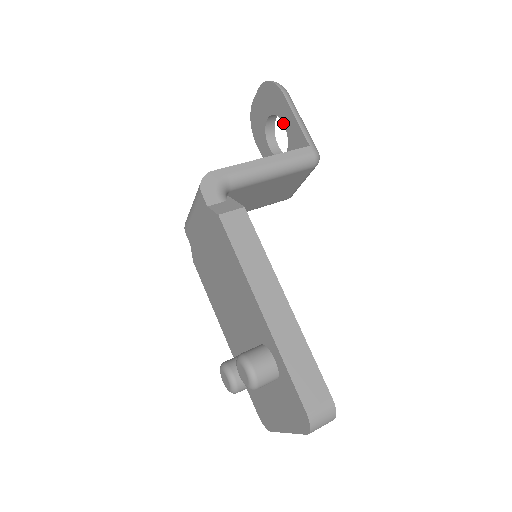
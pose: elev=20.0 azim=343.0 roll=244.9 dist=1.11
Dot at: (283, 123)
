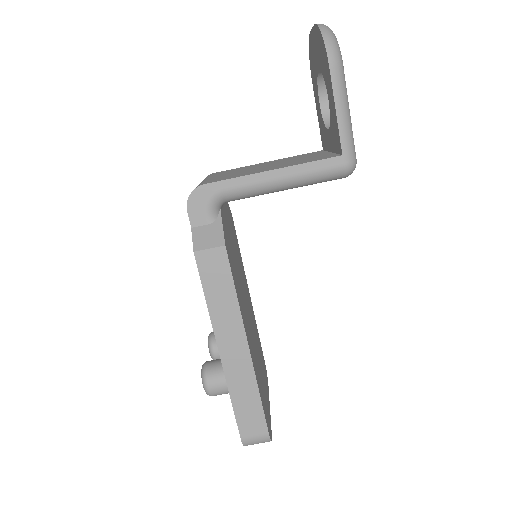
Dot at: (328, 97)
